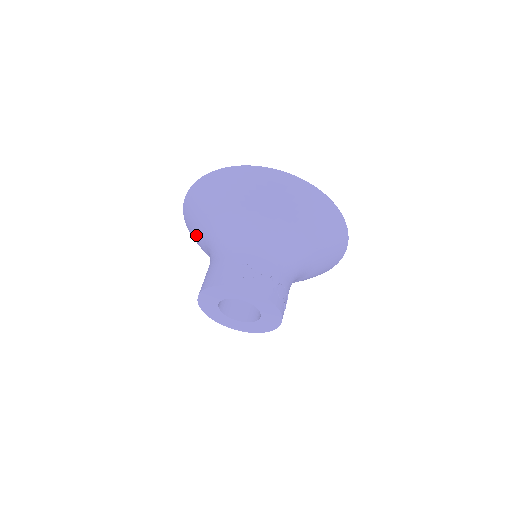
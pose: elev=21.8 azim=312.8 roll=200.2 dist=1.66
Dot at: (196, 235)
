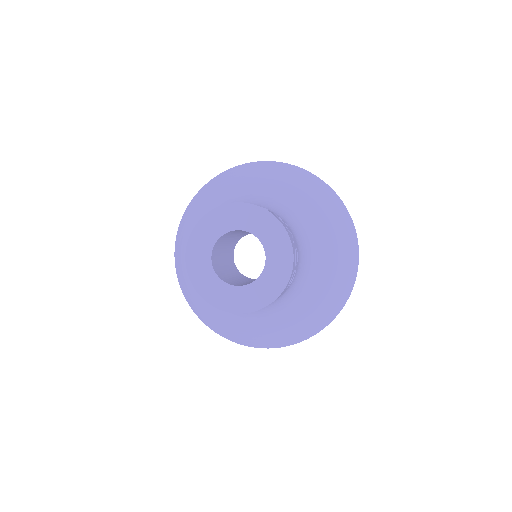
Dot at: (193, 225)
